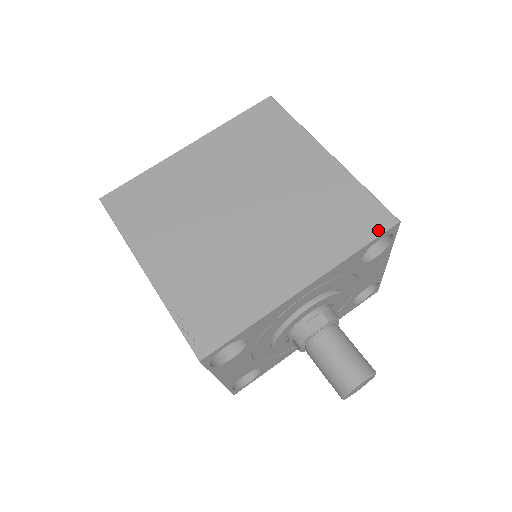
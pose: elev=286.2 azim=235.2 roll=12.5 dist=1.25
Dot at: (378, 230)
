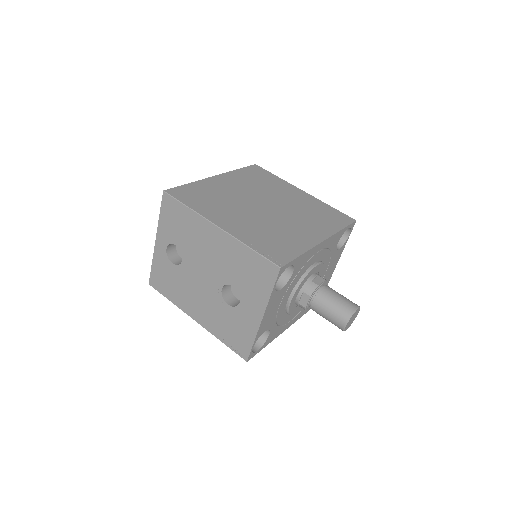
Dot at: (348, 222)
